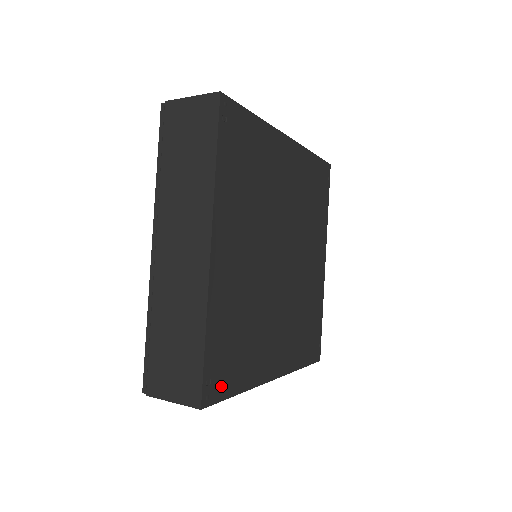
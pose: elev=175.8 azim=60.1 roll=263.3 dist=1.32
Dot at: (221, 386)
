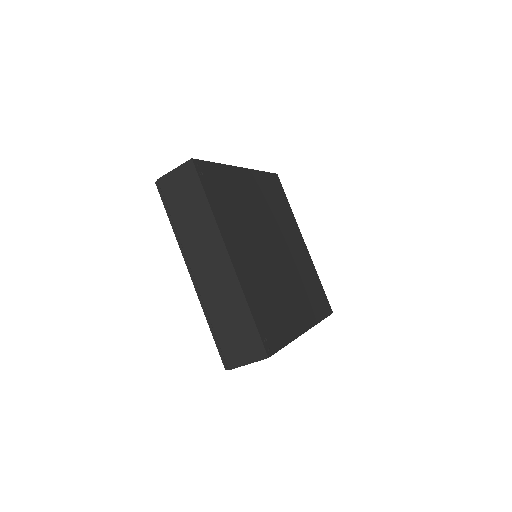
Dot at: (274, 341)
